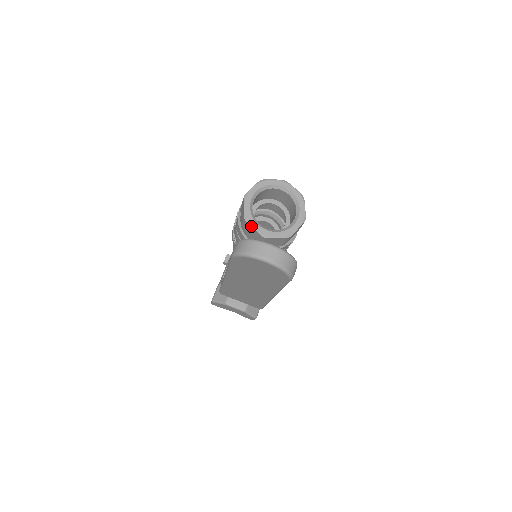
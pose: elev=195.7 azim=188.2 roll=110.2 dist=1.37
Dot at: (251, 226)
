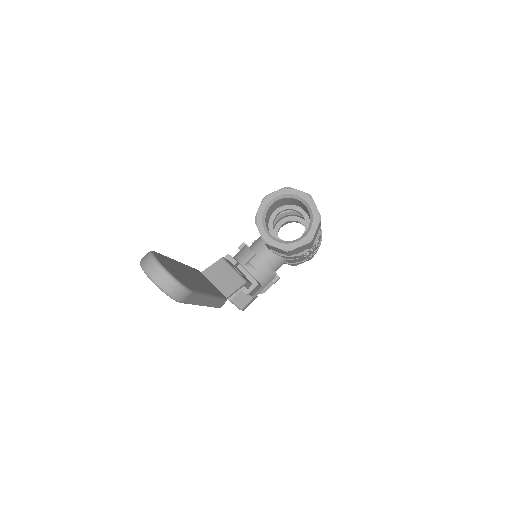
Dot at: occluded
